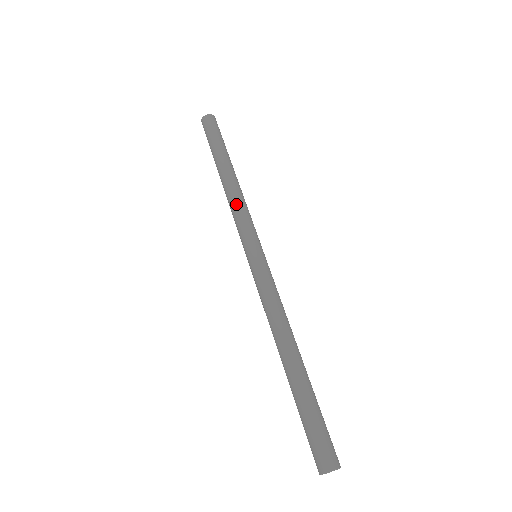
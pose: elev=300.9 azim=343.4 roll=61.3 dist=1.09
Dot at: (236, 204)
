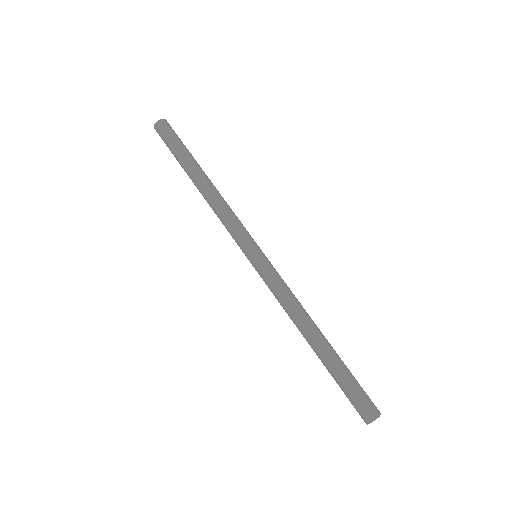
Dot at: (220, 213)
